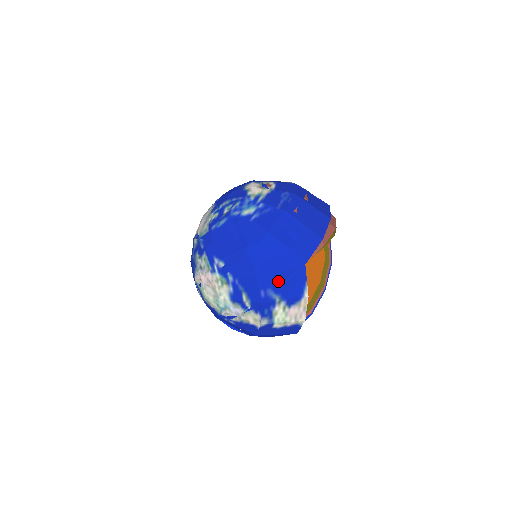
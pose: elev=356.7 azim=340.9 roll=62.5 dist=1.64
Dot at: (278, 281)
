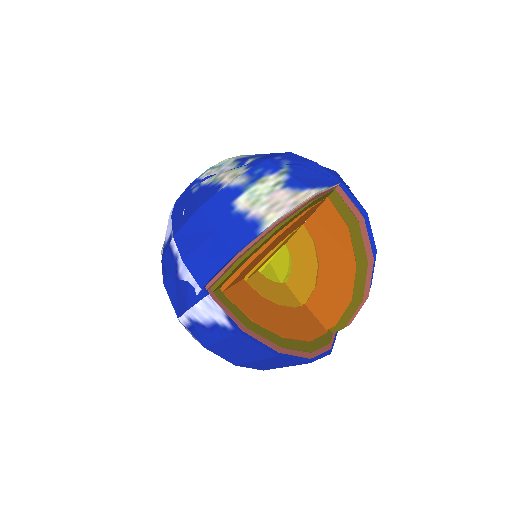
Dot at: (304, 164)
